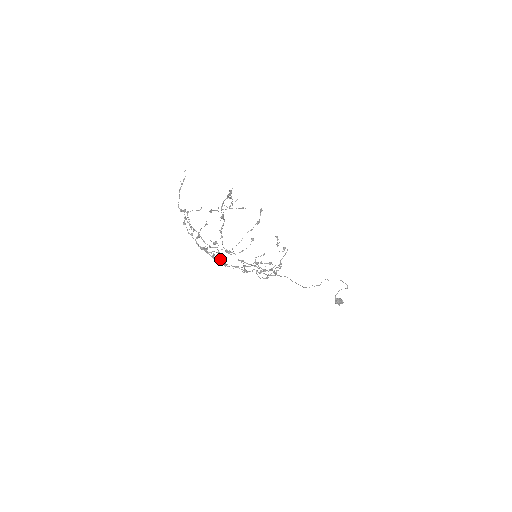
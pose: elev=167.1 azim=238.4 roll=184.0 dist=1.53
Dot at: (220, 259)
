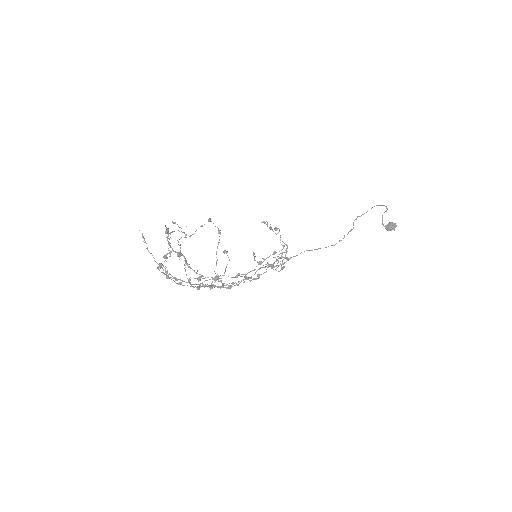
Dot at: occluded
